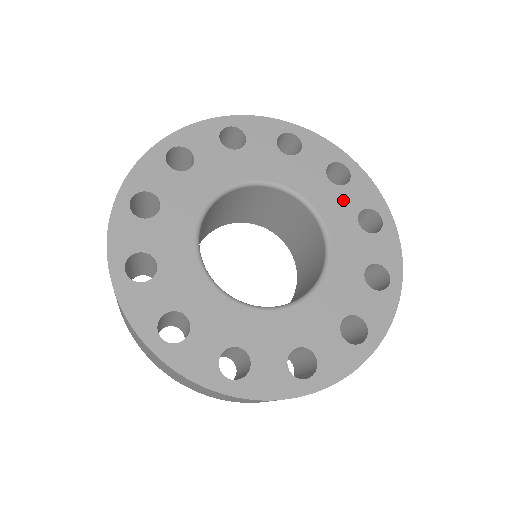
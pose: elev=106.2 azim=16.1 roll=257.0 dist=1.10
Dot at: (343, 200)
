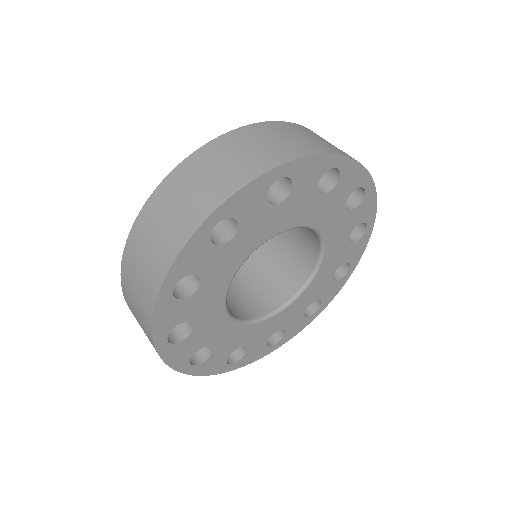
Dot at: (342, 254)
